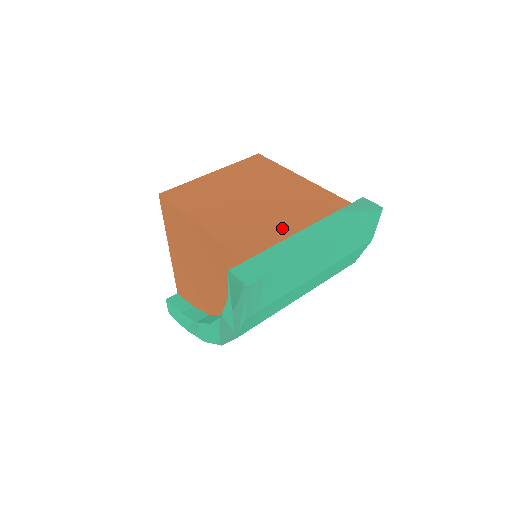
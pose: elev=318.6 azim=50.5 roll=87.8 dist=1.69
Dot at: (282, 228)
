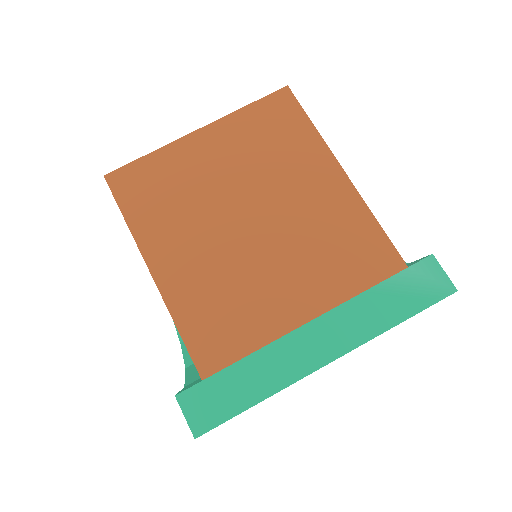
Dot at: (277, 311)
